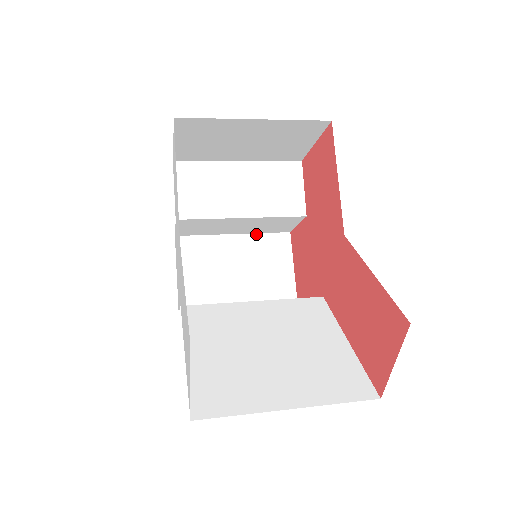
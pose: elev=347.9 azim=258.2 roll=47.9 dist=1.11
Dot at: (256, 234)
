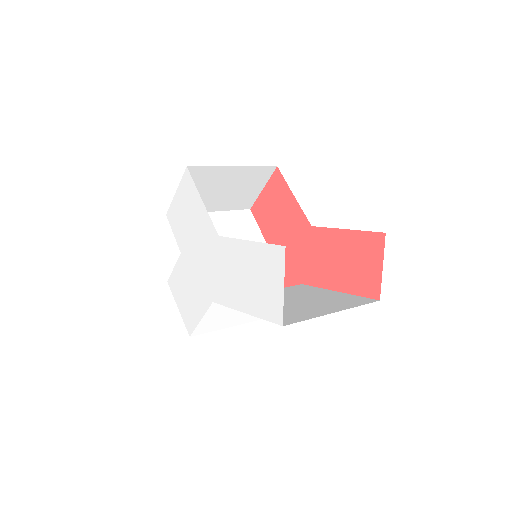
Dot at: occluded
